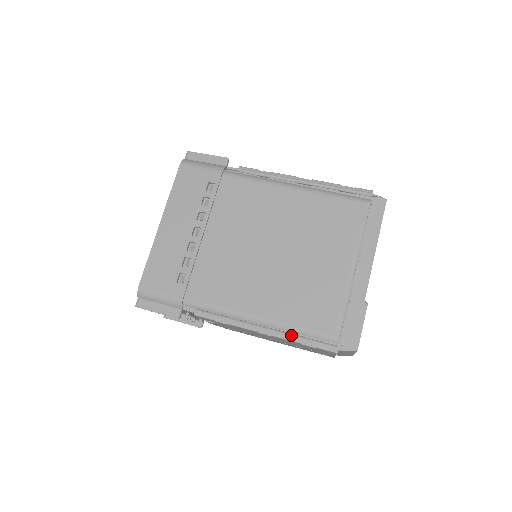
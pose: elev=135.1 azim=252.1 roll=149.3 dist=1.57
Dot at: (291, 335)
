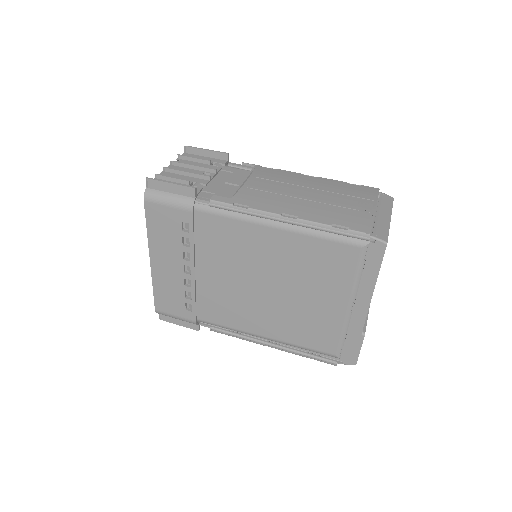
Dot at: (296, 352)
